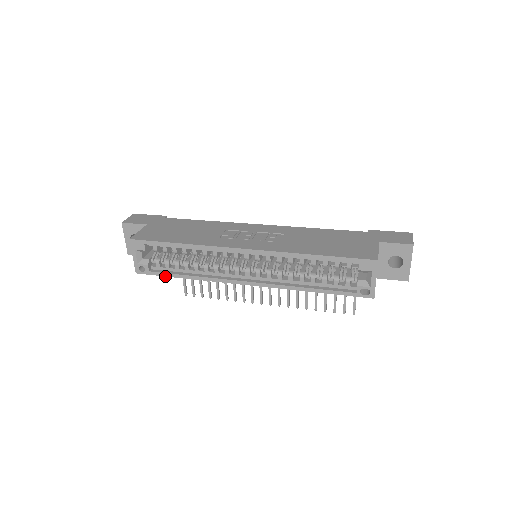
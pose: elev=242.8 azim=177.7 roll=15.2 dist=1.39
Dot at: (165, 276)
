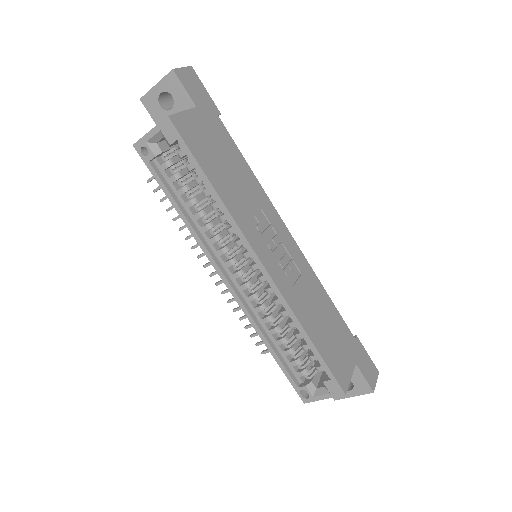
Dot at: (160, 185)
